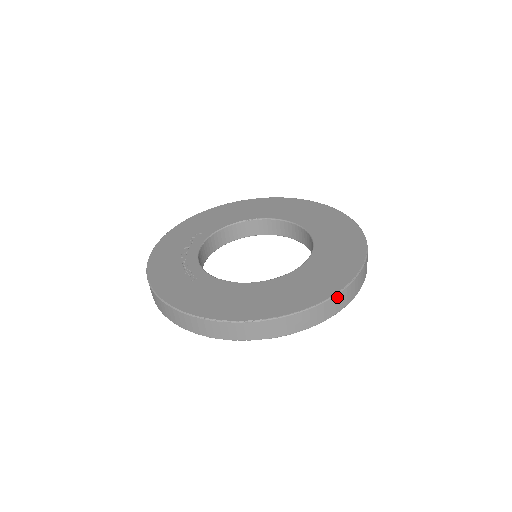
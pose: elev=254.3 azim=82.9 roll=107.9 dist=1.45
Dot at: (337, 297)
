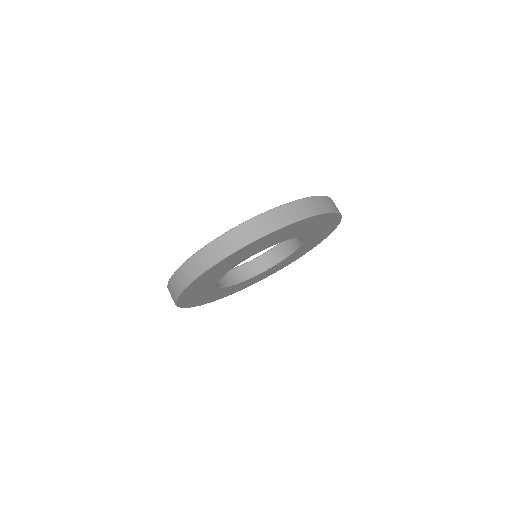
Dot at: (270, 213)
